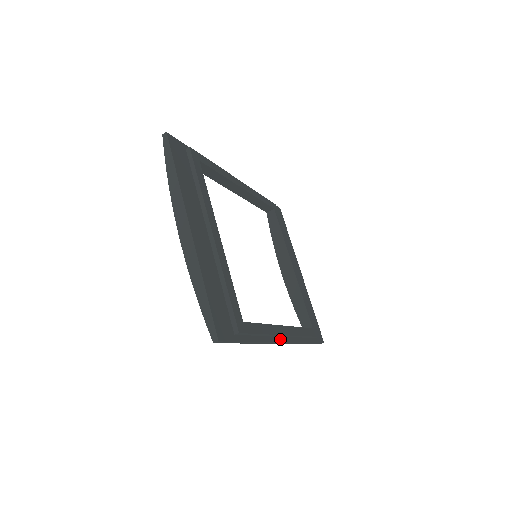
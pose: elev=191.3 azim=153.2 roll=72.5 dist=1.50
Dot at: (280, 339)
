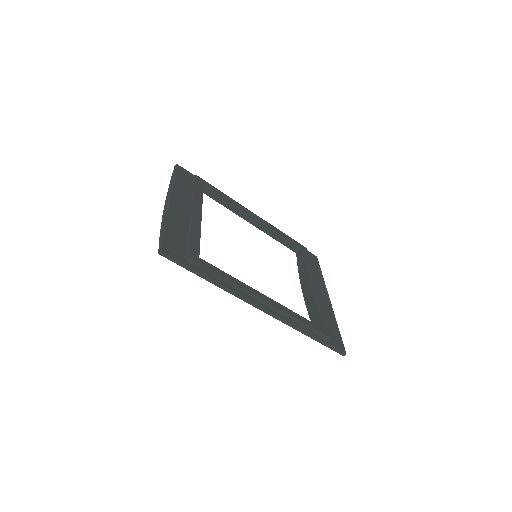
Dot at: (258, 303)
